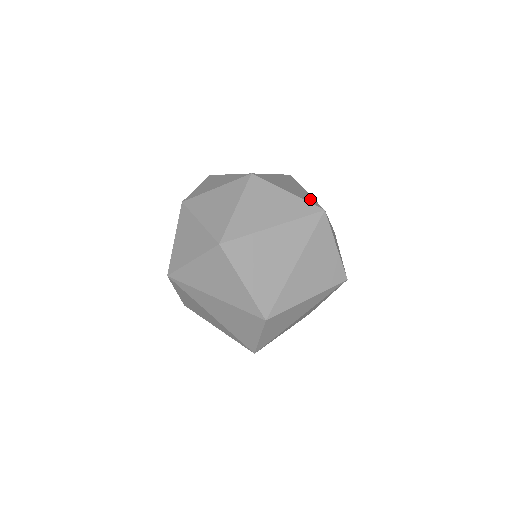
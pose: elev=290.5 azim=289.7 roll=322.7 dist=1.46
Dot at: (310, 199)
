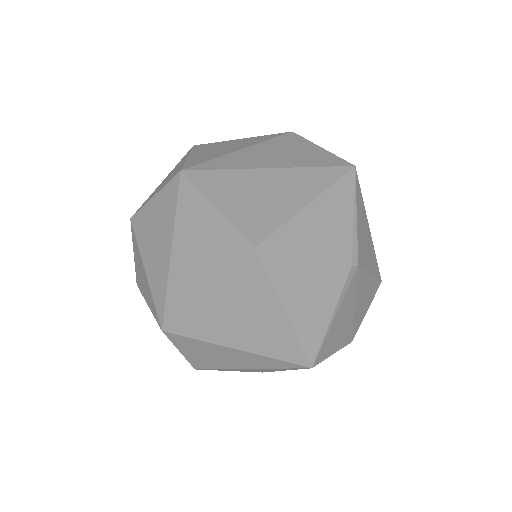
Dot at: occluded
